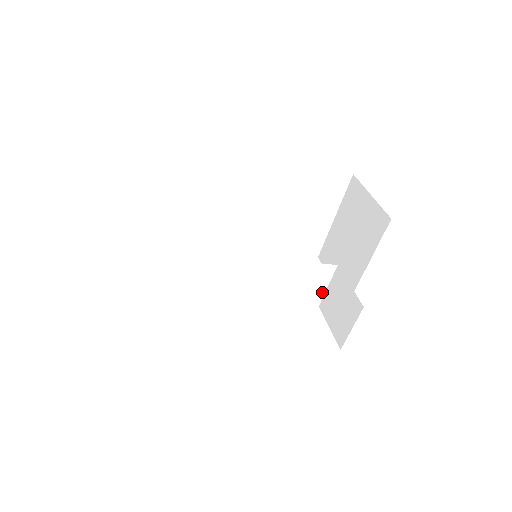
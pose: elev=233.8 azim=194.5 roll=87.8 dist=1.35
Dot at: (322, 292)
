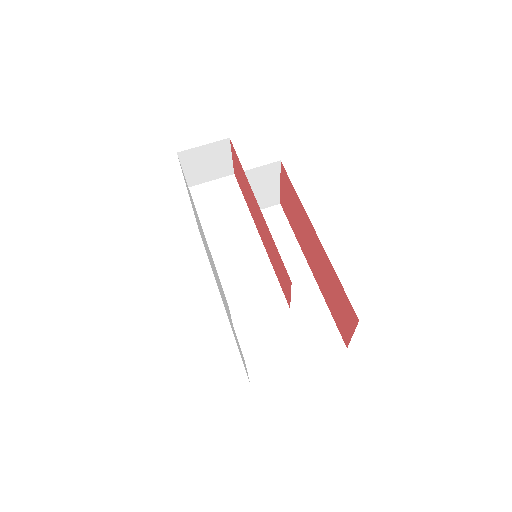
Dot at: (253, 318)
